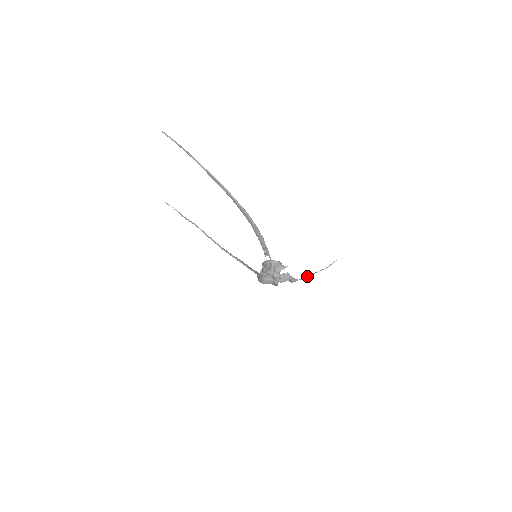
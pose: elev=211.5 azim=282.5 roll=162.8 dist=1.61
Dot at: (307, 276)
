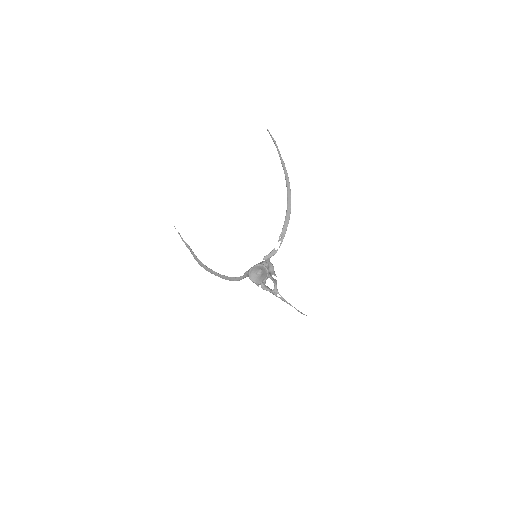
Dot at: (285, 300)
